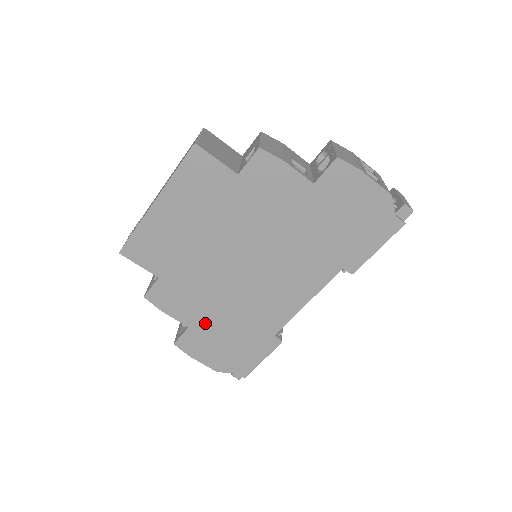
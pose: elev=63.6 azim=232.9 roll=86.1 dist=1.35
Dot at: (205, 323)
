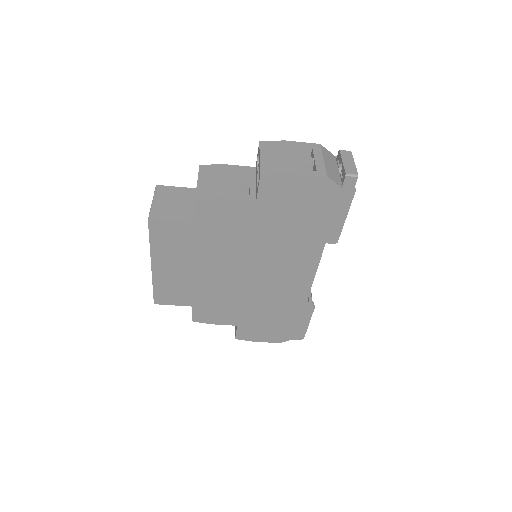
Dot at: (247, 319)
